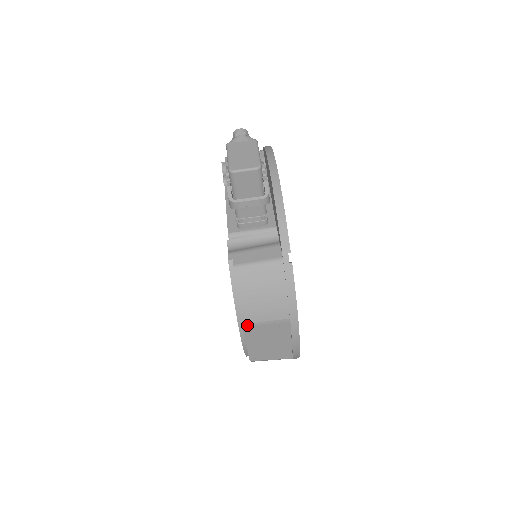
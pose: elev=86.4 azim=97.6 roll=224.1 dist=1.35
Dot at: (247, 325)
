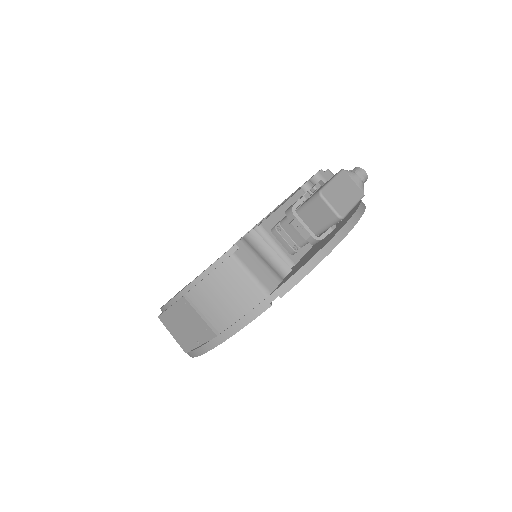
Dot at: (188, 299)
